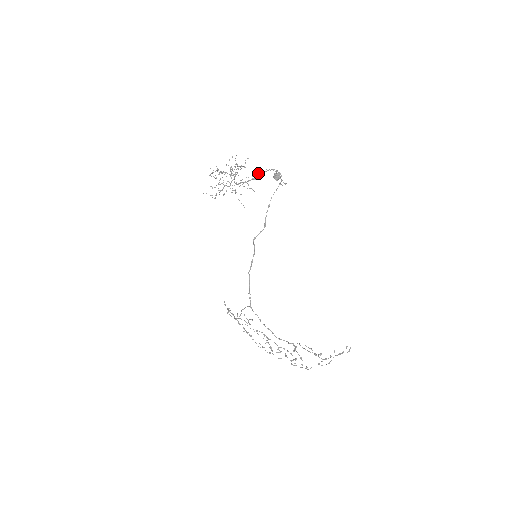
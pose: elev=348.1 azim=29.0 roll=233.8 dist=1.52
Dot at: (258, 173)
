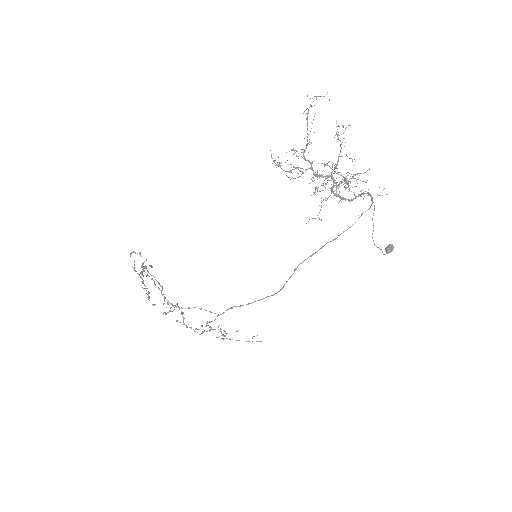
Dot at: occluded
